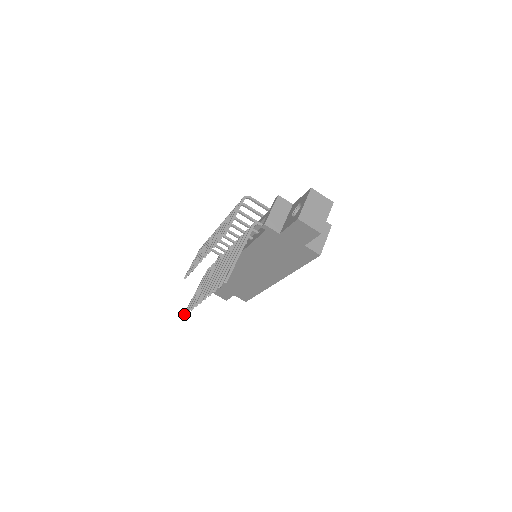
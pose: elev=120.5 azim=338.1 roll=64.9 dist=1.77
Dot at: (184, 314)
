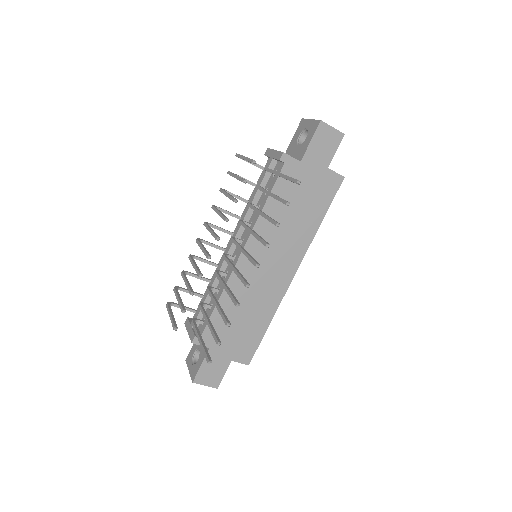
Dot at: (209, 360)
